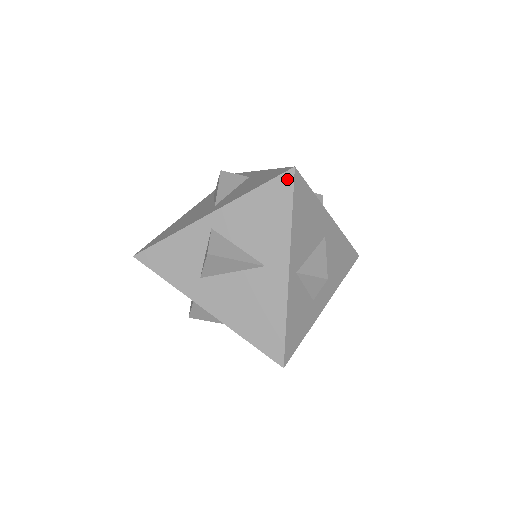
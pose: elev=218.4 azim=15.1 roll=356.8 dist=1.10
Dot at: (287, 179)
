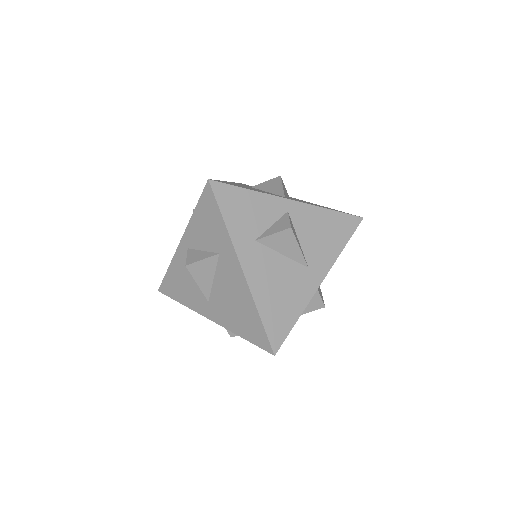
Dot at: (355, 221)
